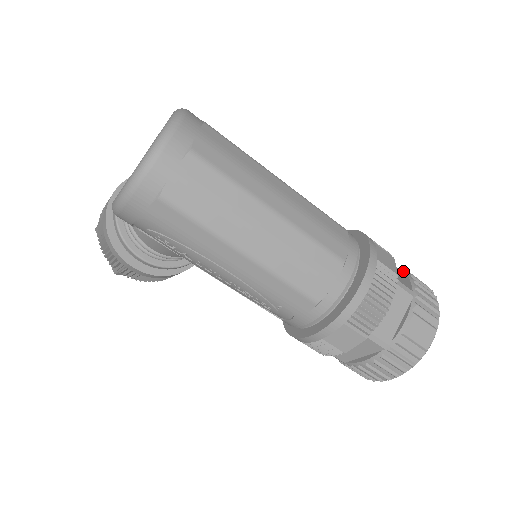
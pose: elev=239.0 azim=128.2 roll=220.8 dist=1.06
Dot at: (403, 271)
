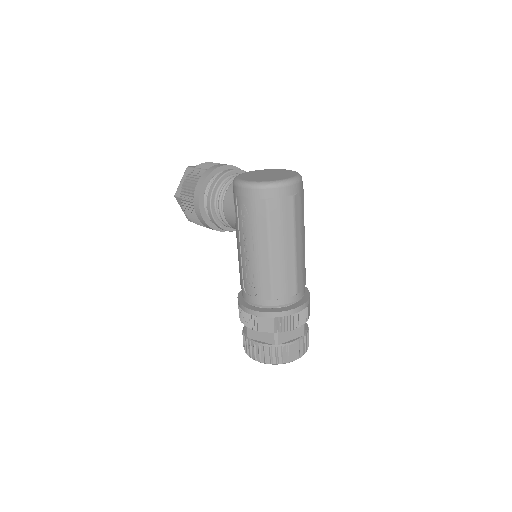
Dot at: (306, 323)
